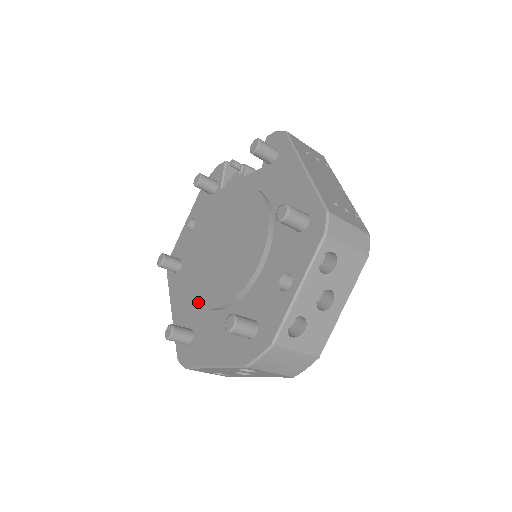
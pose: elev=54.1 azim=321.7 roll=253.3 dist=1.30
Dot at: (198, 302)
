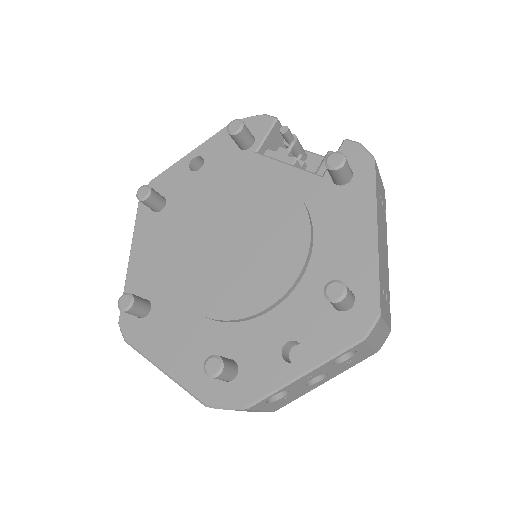
Dot at: (172, 282)
